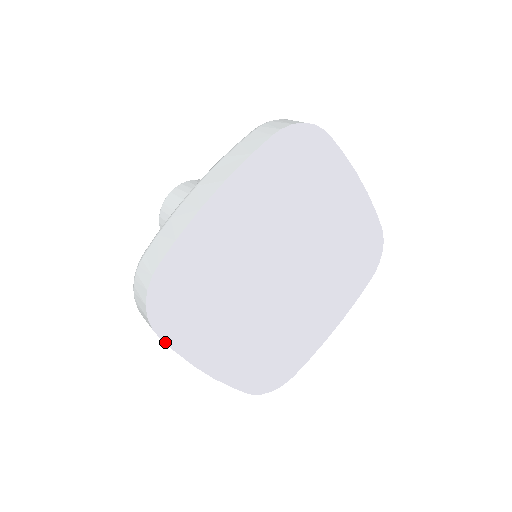
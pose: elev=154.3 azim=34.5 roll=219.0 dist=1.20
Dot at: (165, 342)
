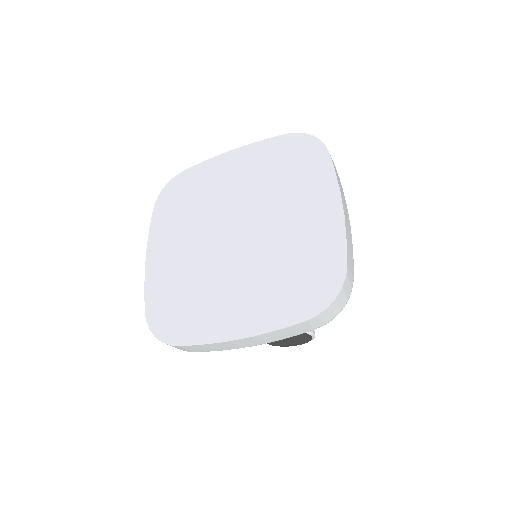
Dot at: (152, 216)
